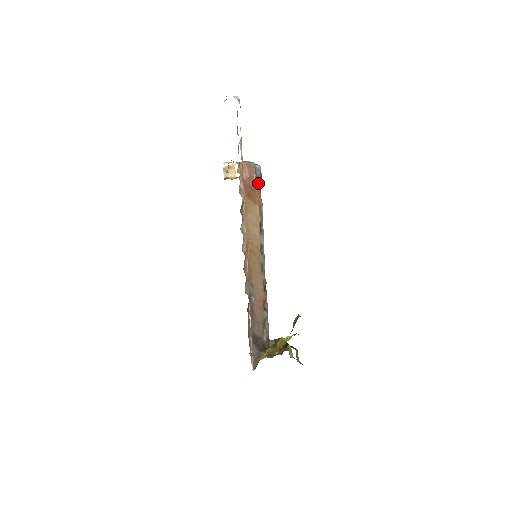
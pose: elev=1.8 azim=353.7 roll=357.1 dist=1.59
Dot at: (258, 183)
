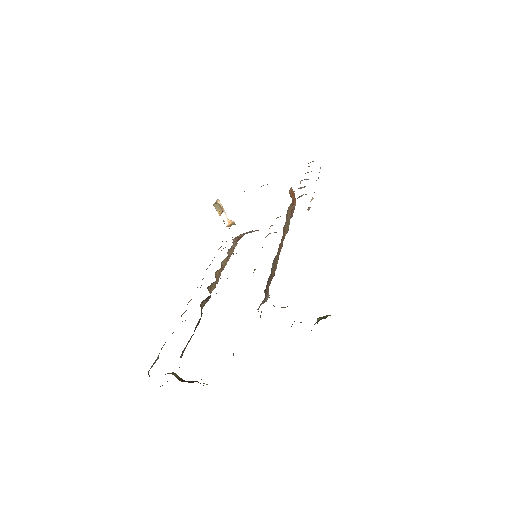
Dot at: (293, 212)
